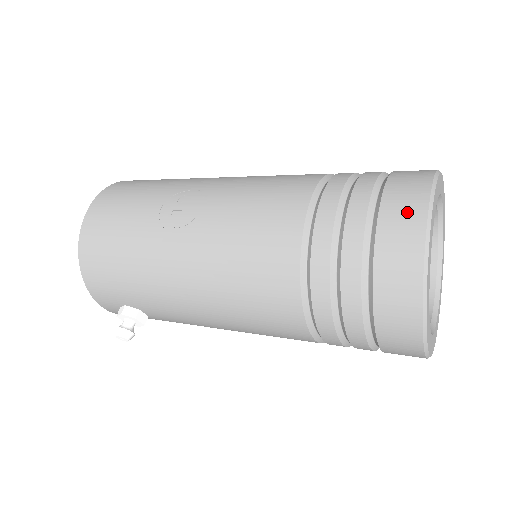
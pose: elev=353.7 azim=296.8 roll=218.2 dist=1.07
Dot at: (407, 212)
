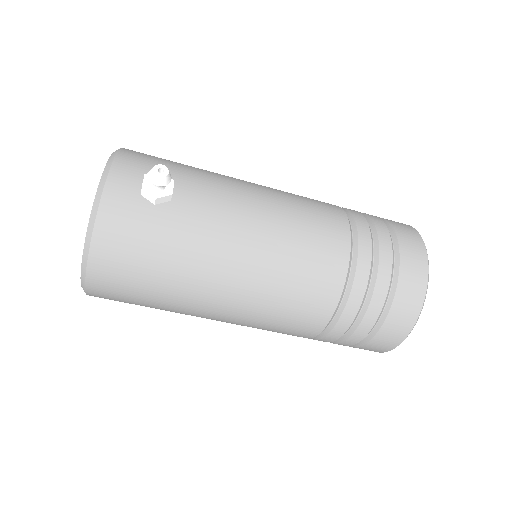
Dot at: occluded
